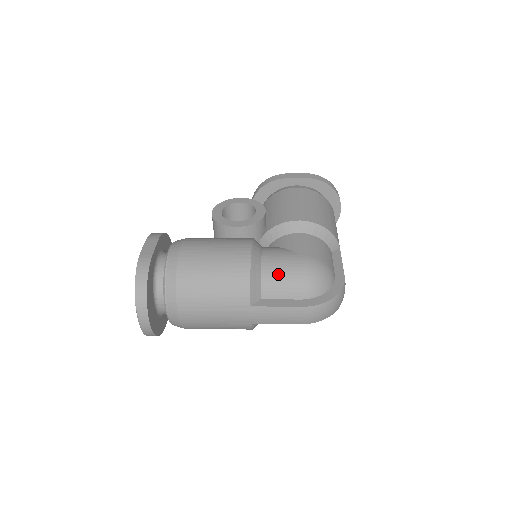
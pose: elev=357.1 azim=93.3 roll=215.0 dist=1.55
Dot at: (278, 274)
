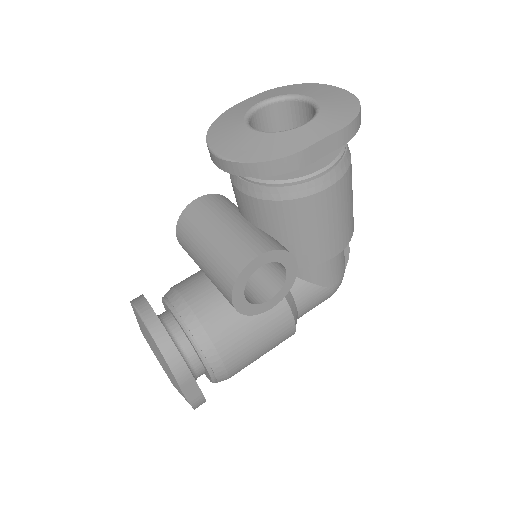
Dot at: occluded
